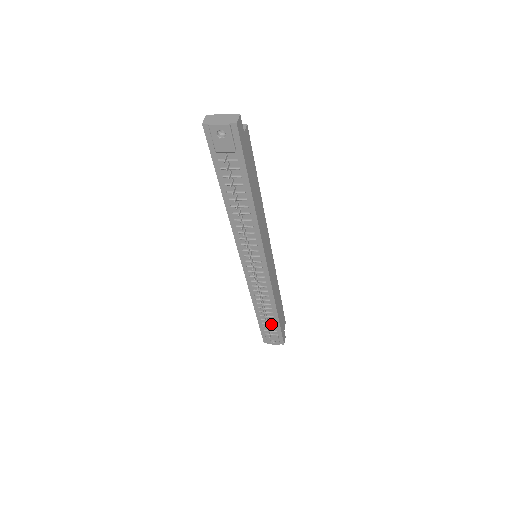
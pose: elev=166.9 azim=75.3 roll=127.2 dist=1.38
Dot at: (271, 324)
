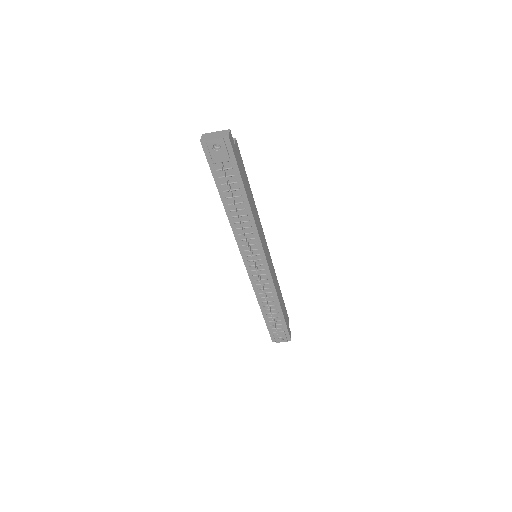
Dot at: (277, 321)
